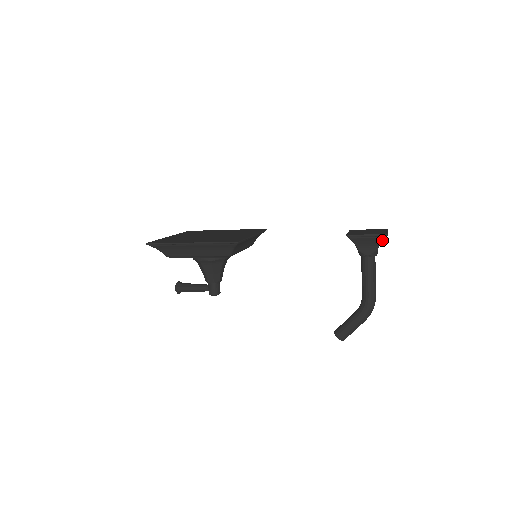
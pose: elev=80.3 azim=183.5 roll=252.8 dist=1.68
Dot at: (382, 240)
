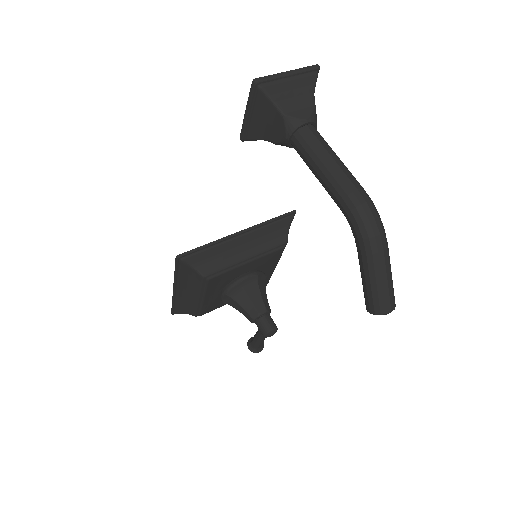
Dot at: (266, 96)
